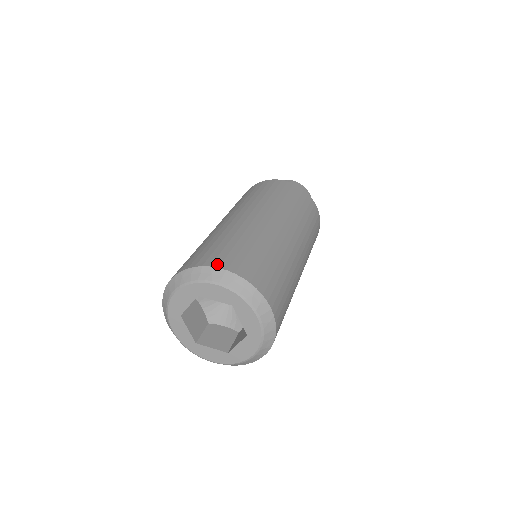
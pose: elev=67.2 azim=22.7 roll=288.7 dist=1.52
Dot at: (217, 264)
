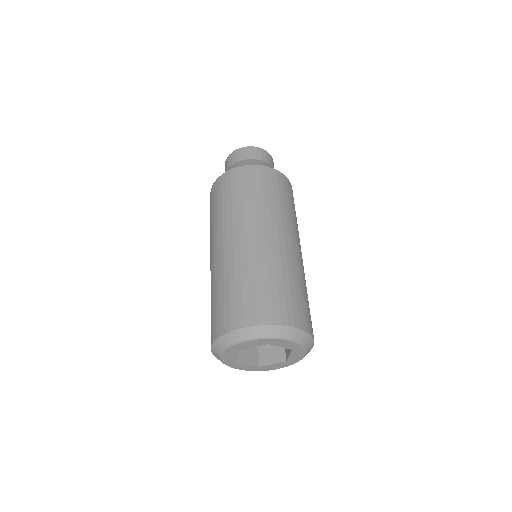
Dot at: (292, 322)
